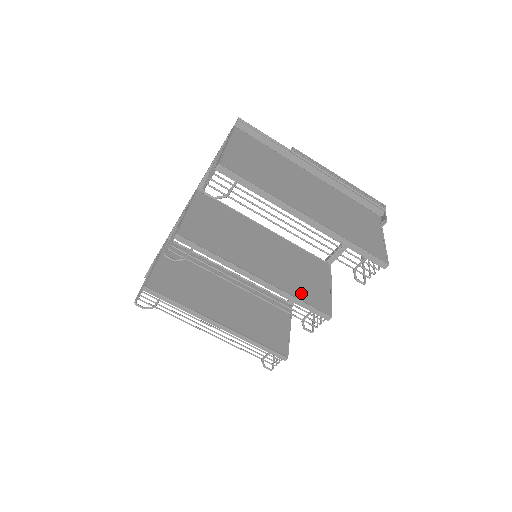
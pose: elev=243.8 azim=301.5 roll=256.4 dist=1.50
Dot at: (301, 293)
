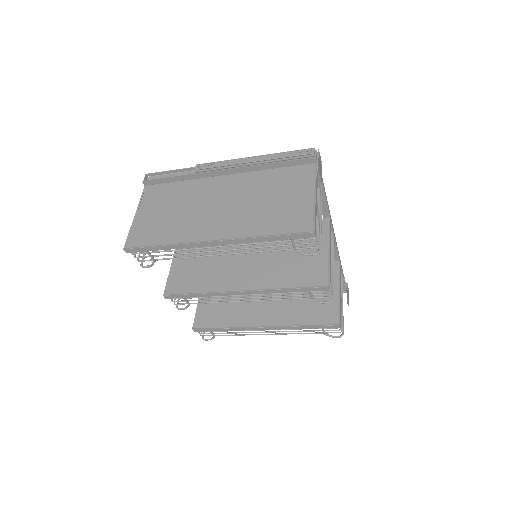
Dot at: (291, 279)
